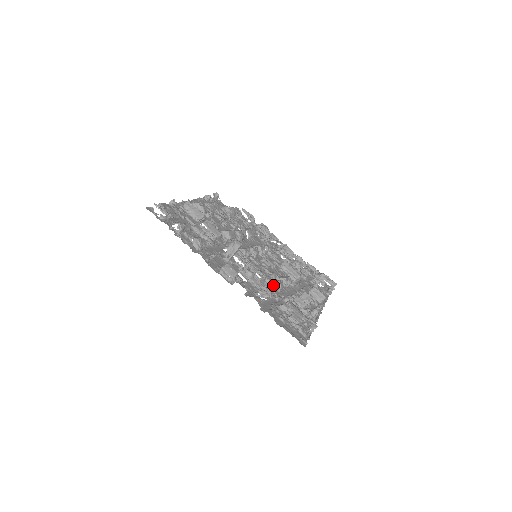
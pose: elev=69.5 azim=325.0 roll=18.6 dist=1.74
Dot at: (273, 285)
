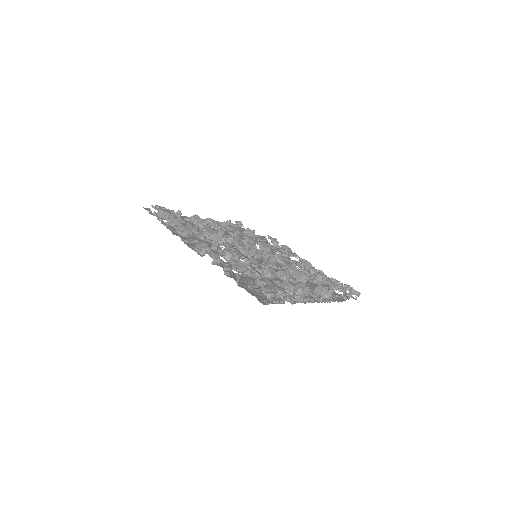
Dot at: (262, 272)
